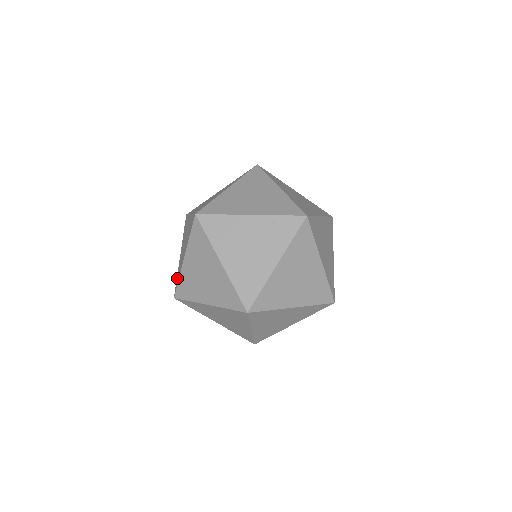
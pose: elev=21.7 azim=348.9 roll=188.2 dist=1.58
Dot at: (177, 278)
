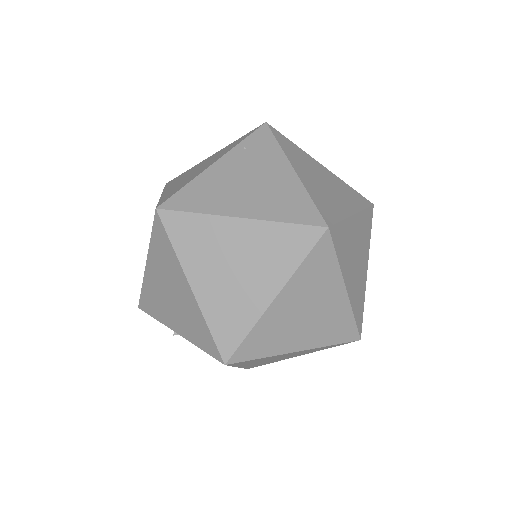
Dot at: (203, 342)
